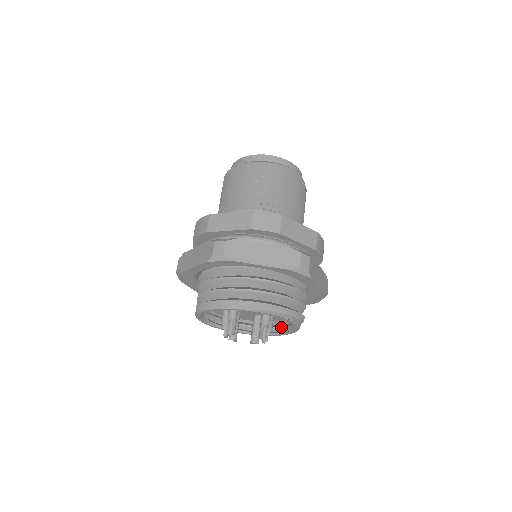
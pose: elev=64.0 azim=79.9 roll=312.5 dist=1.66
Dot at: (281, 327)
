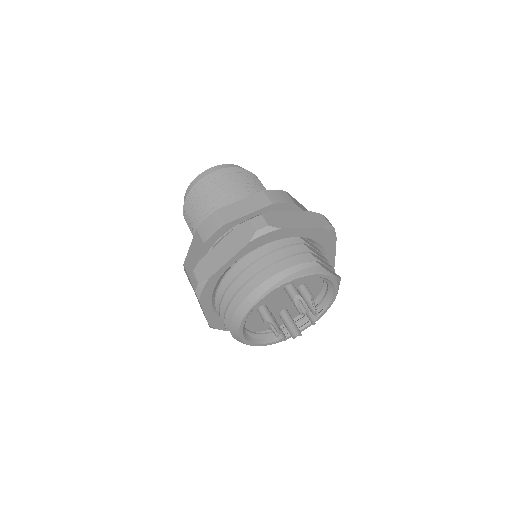
Dot at: (327, 287)
